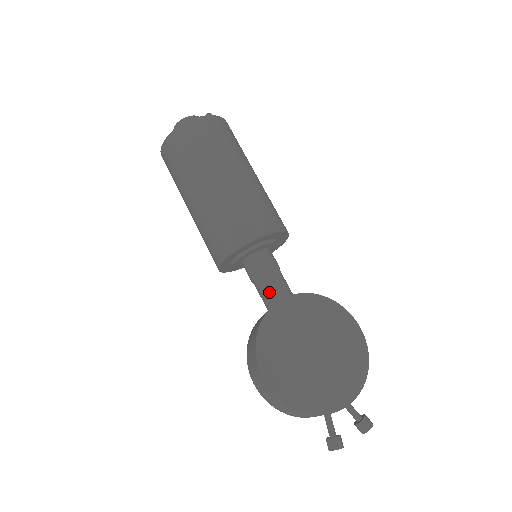
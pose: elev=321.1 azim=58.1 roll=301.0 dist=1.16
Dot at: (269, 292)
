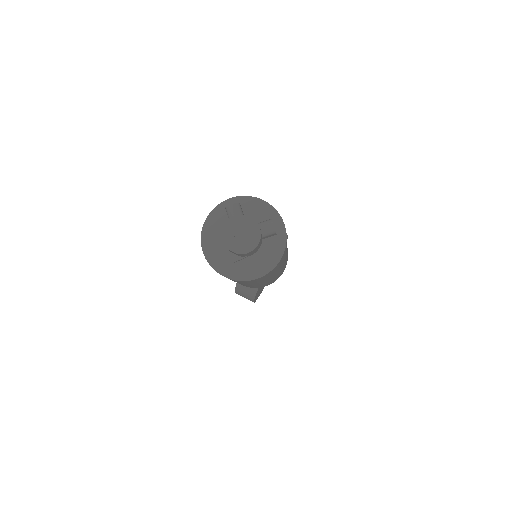
Dot at: occluded
